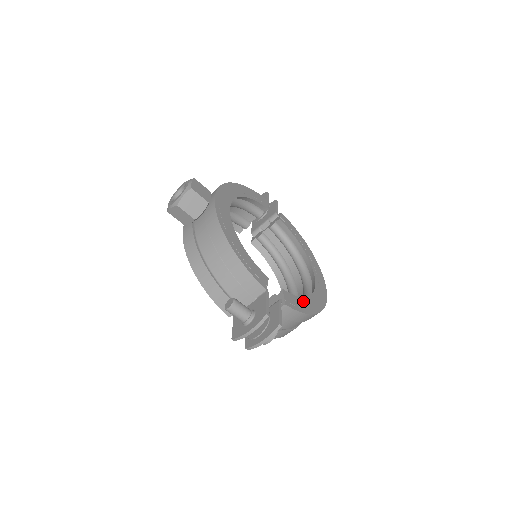
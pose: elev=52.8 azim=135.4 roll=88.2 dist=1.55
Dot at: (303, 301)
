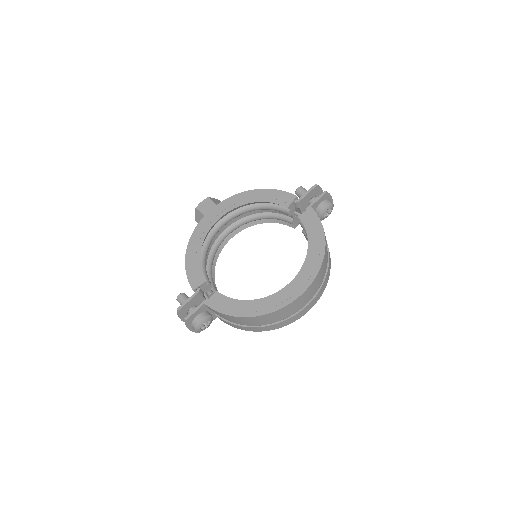
Dot at: (237, 303)
